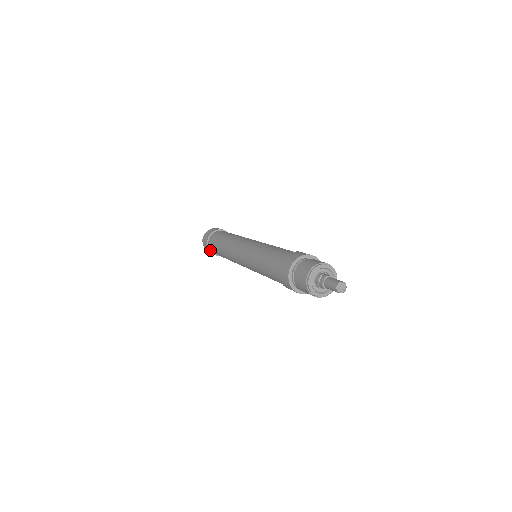
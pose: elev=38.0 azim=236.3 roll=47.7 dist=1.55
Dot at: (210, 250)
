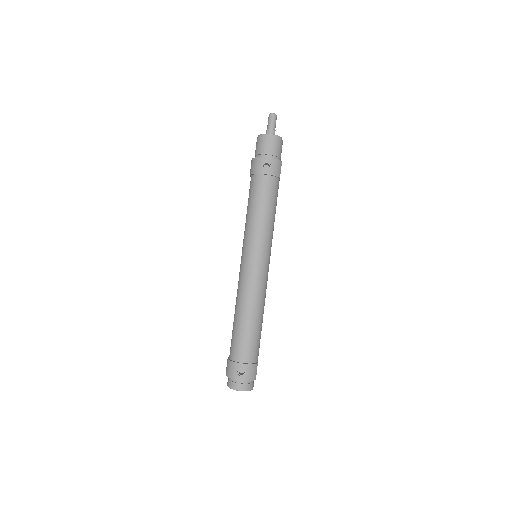
Dot at: (235, 362)
